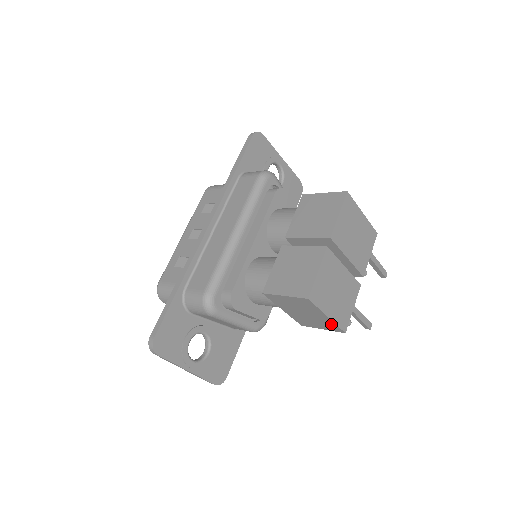
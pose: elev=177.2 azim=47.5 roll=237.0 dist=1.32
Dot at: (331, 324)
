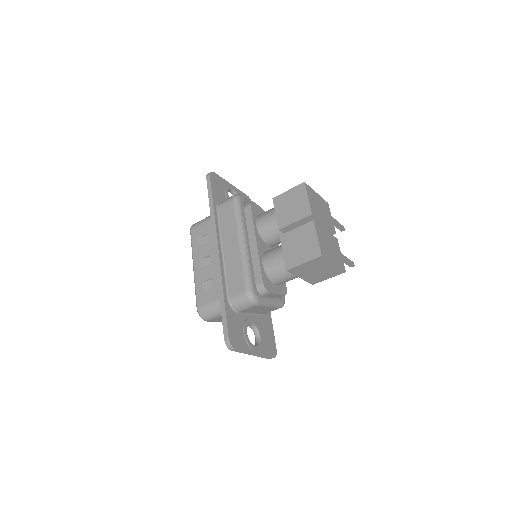
Dot at: (336, 270)
